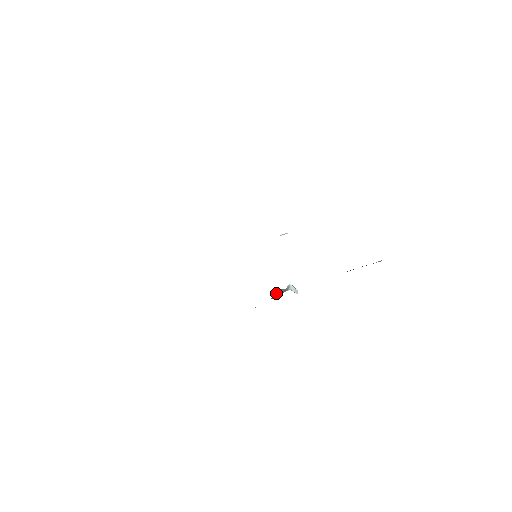
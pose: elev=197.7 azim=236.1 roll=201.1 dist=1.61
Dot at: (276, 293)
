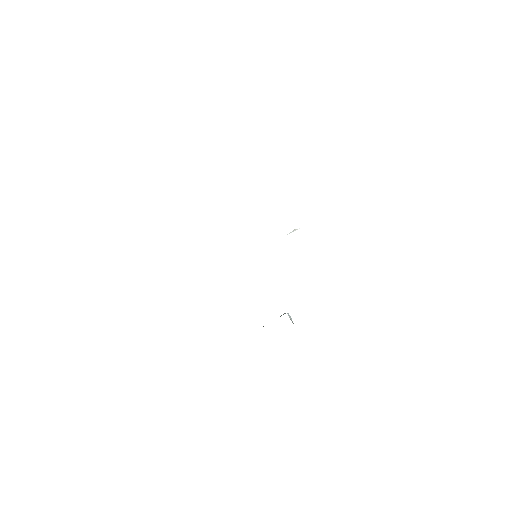
Dot at: occluded
